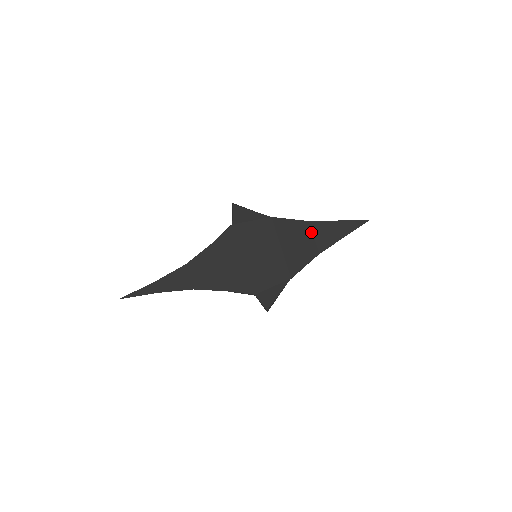
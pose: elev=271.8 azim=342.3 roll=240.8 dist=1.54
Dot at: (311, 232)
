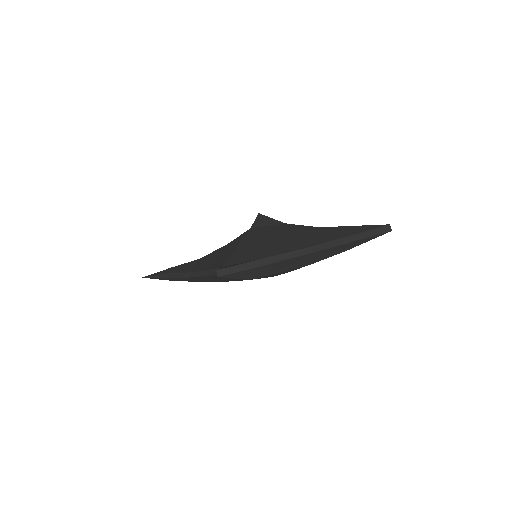
Dot at: (315, 233)
